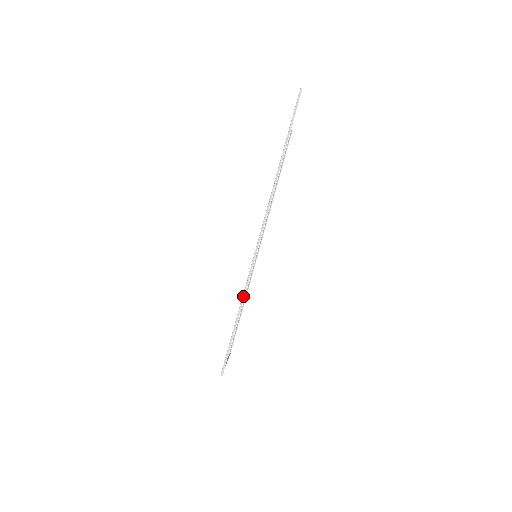
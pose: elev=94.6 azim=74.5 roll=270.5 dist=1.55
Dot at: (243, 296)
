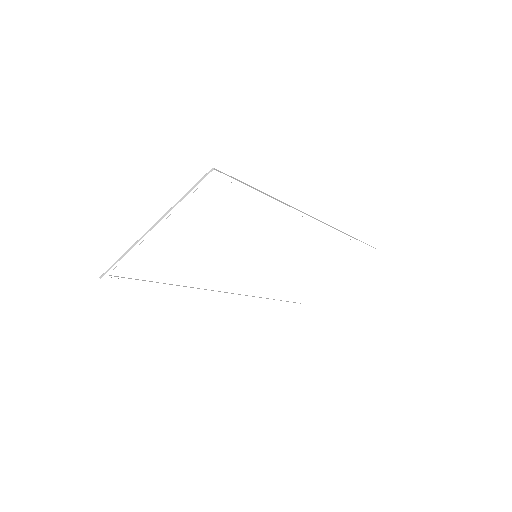
Dot at: (279, 200)
